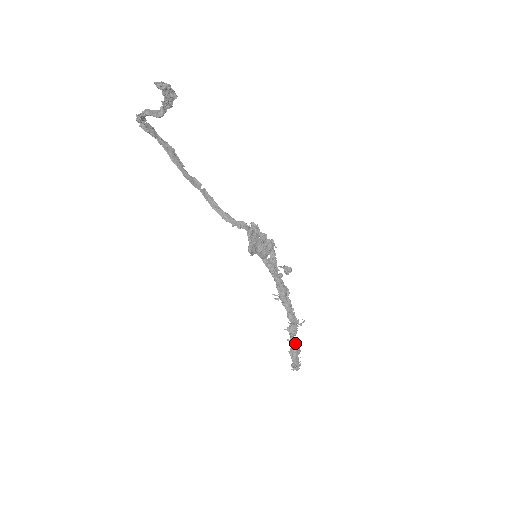
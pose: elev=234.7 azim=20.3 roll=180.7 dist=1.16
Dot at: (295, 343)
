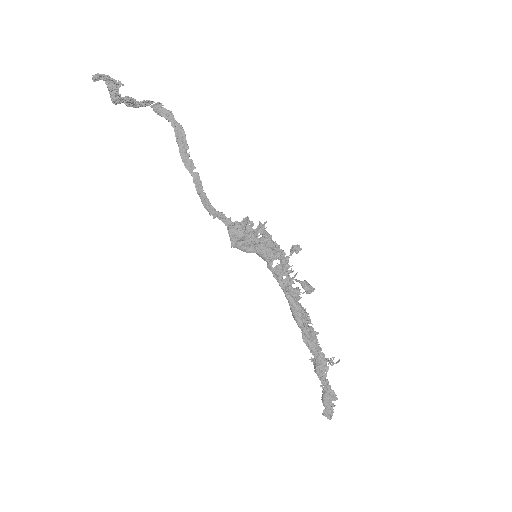
Dot at: (326, 383)
